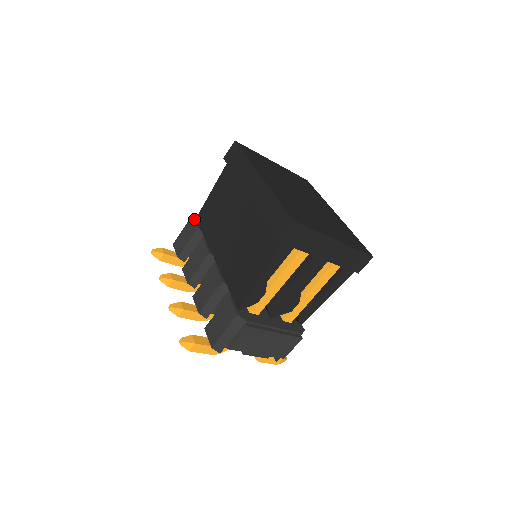
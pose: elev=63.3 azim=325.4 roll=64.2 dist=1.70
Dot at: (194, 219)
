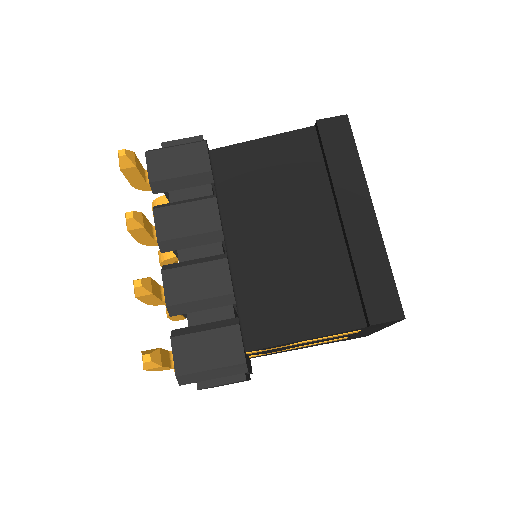
Dot at: occluded
